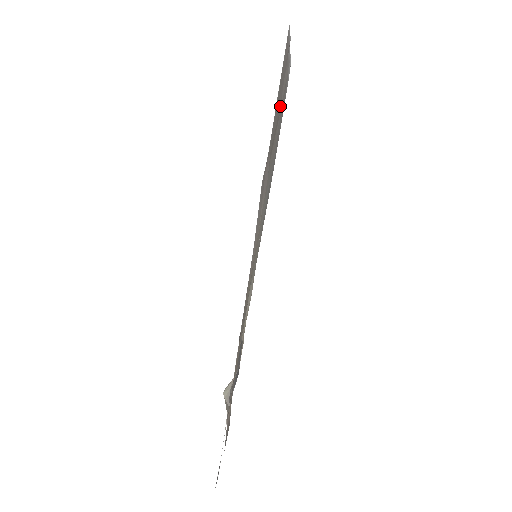
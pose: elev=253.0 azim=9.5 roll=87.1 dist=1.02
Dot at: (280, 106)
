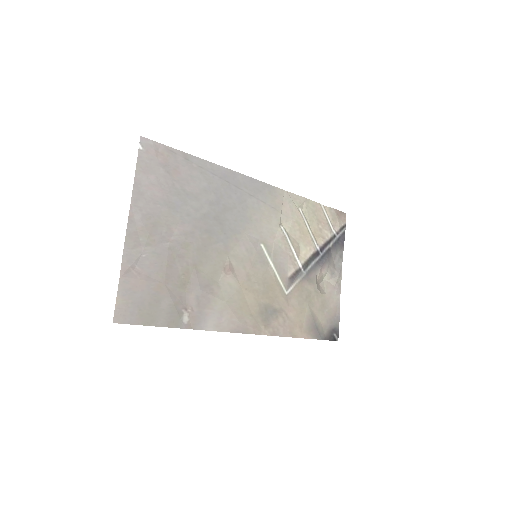
Dot at: (162, 256)
